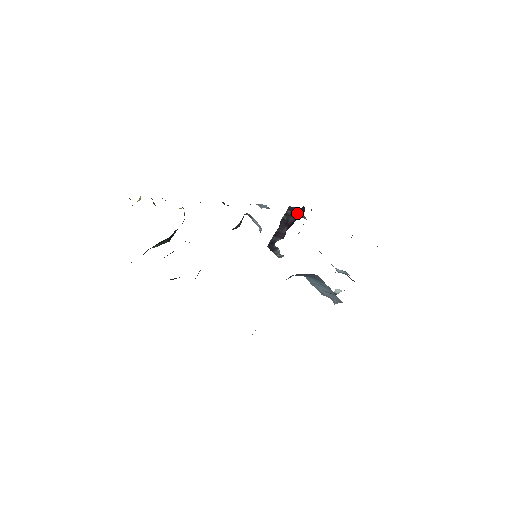
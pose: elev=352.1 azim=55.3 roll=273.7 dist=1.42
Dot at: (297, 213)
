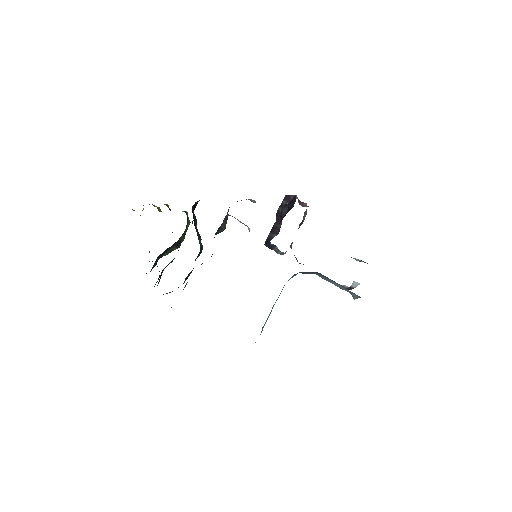
Dot at: (289, 203)
